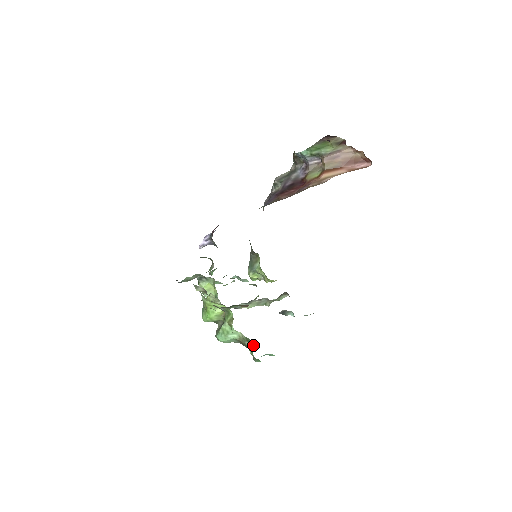
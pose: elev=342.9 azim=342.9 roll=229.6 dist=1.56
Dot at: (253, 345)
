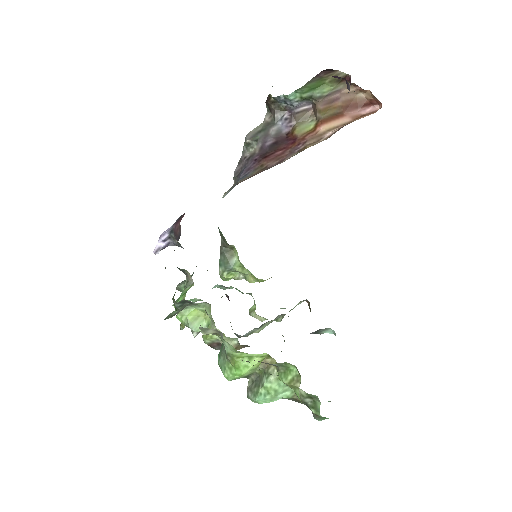
Dot at: occluded
